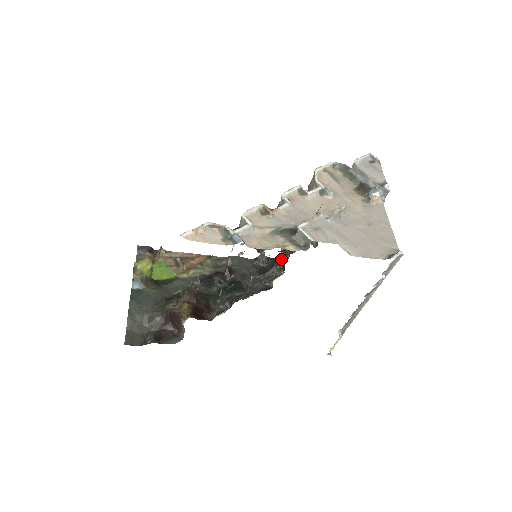
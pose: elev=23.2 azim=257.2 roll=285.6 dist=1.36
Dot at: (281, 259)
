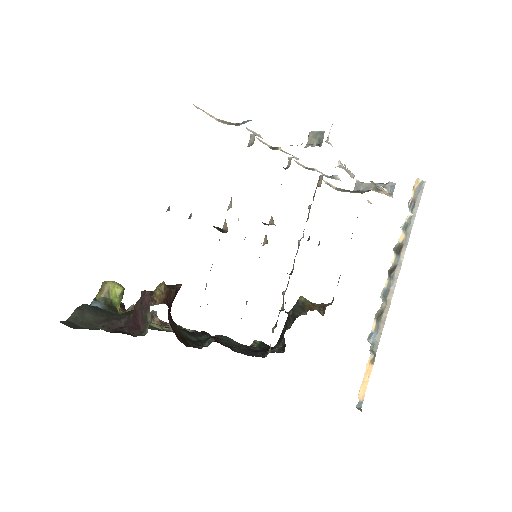
Dot at: occluded
